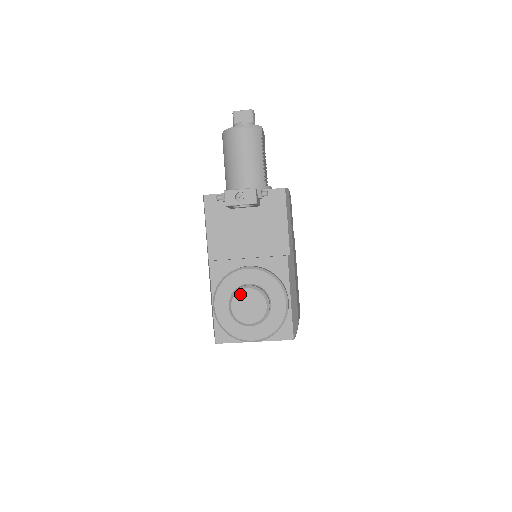
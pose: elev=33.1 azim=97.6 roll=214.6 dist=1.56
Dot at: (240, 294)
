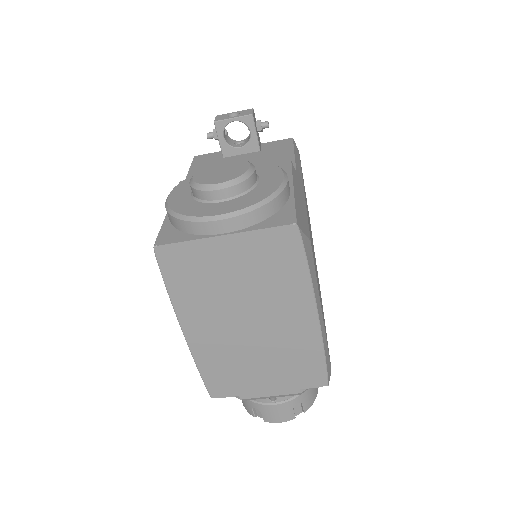
Dot at: (211, 165)
